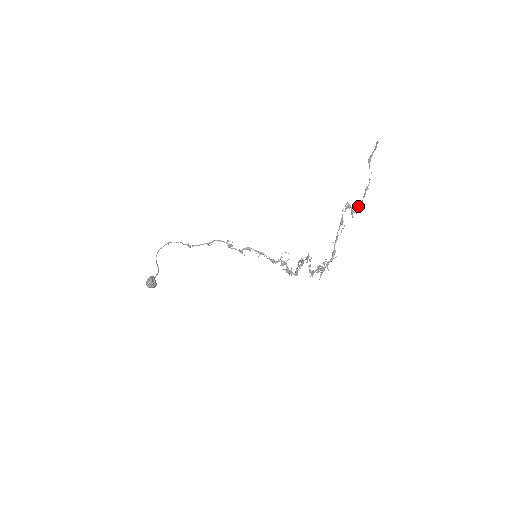
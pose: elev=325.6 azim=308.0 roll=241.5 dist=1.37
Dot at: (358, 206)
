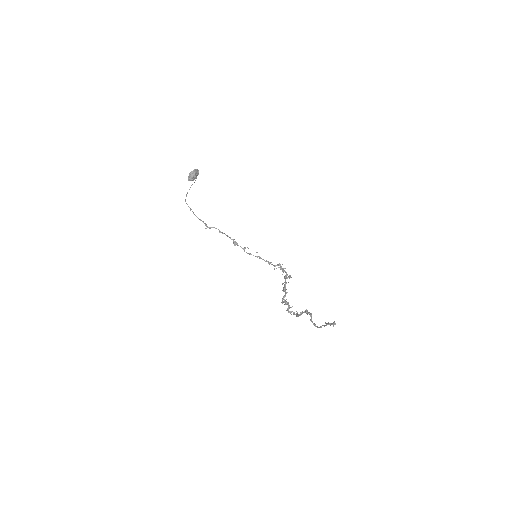
Dot at: (314, 325)
